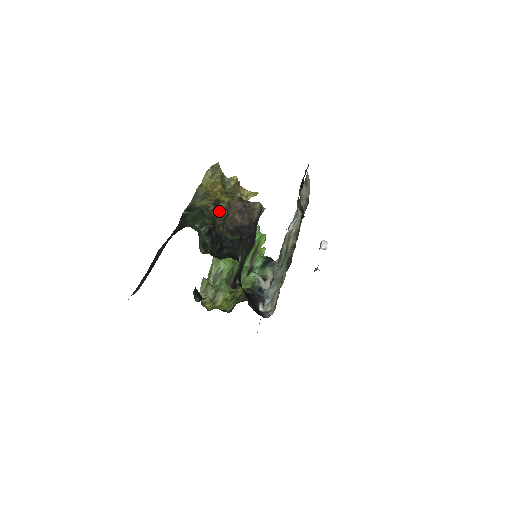
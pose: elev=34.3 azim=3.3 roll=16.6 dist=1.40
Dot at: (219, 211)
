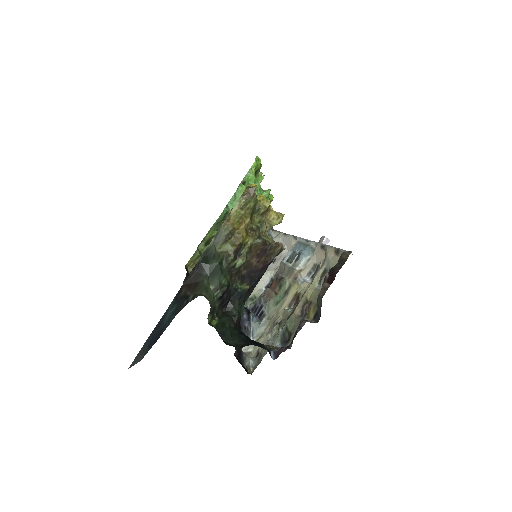
Dot at: (238, 261)
